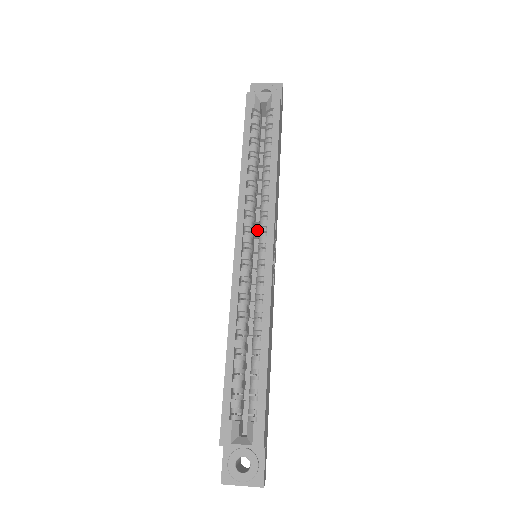
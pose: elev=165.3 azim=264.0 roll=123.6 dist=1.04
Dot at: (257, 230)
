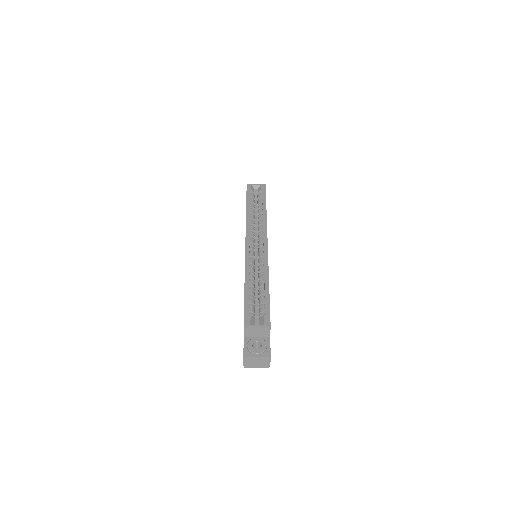
Dot at: (255, 247)
